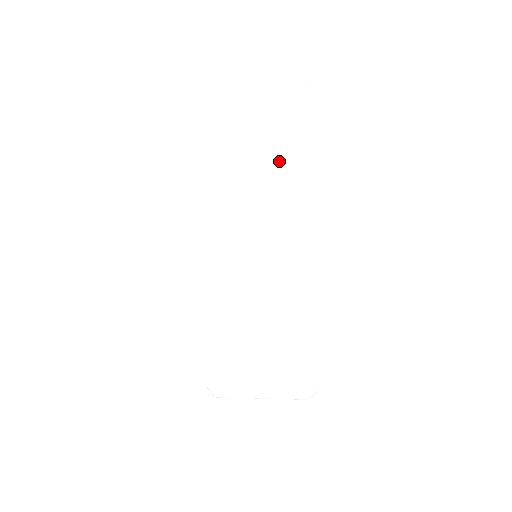
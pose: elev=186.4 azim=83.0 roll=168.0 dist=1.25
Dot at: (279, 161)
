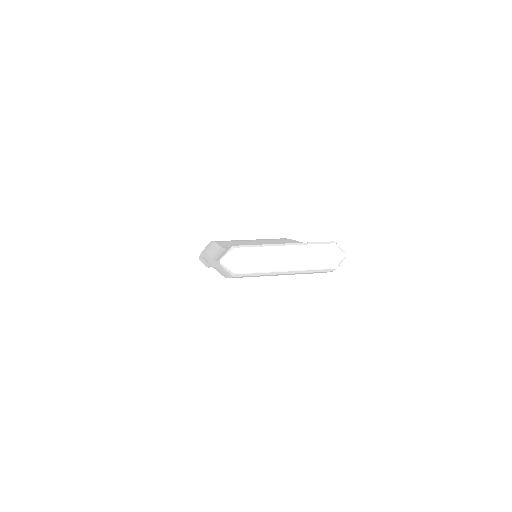
Dot at: occluded
